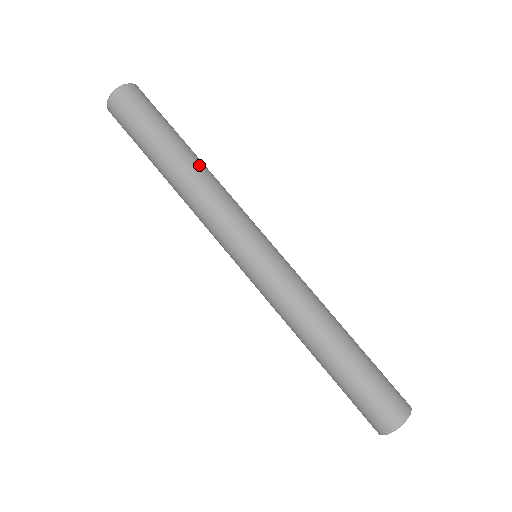
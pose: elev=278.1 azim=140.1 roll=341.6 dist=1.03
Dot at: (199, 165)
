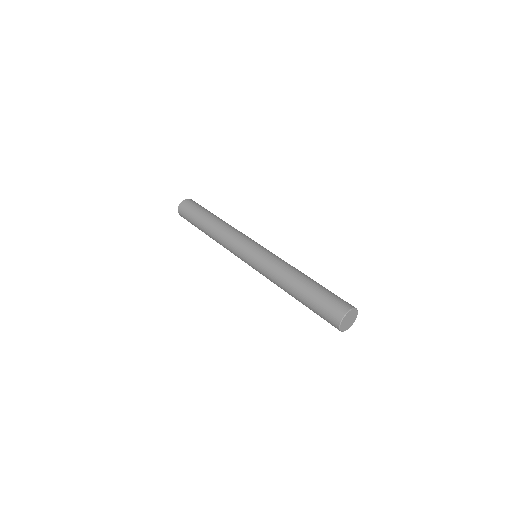
Dot at: (220, 221)
